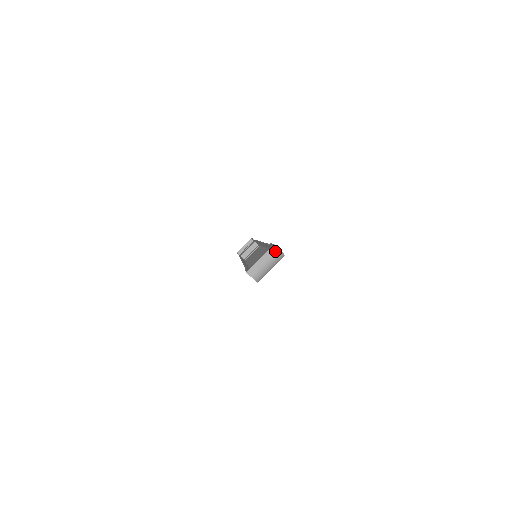
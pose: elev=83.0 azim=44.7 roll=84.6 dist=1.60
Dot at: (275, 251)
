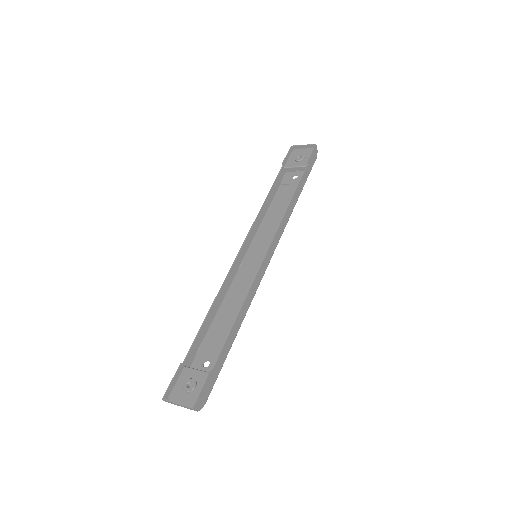
Dot at: occluded
